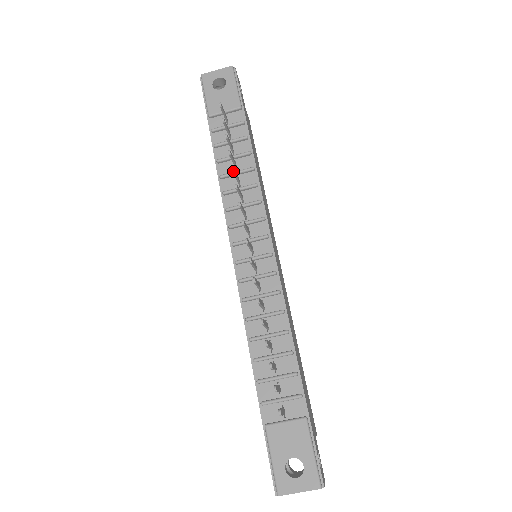
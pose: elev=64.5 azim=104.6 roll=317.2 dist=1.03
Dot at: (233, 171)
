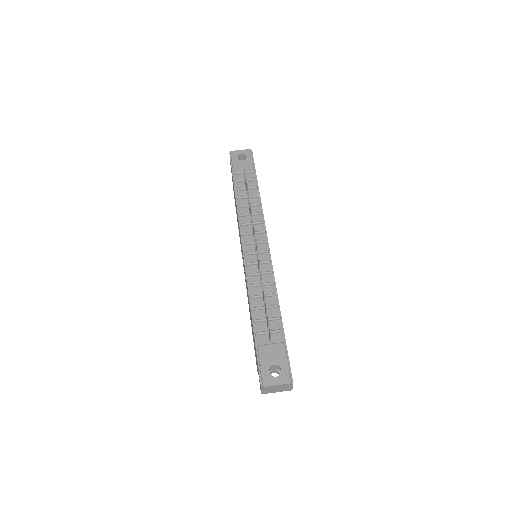
Dot at: occluded
